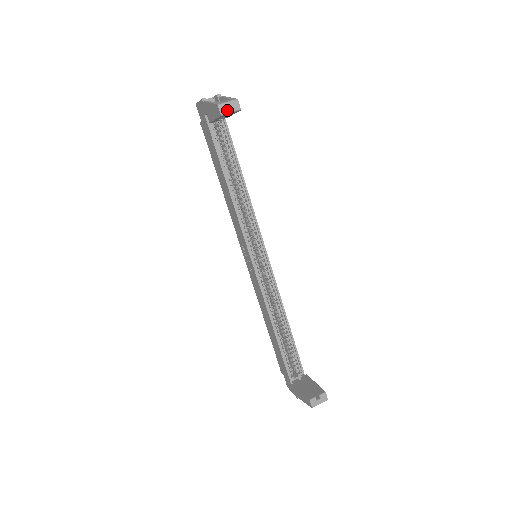
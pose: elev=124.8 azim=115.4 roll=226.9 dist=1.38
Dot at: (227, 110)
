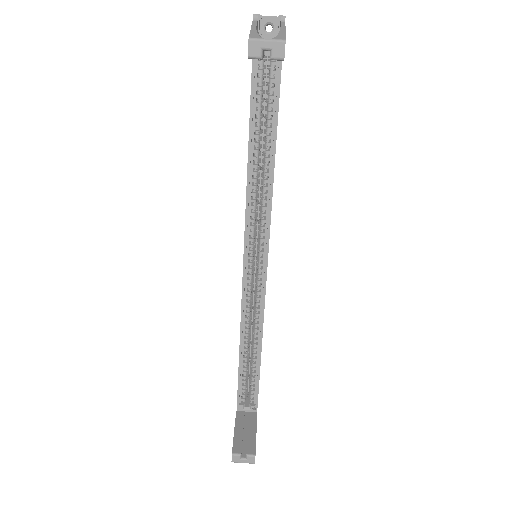
Dot at: (261, 52)
